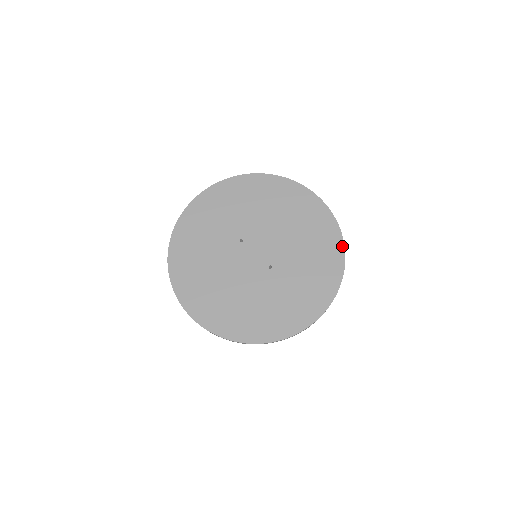
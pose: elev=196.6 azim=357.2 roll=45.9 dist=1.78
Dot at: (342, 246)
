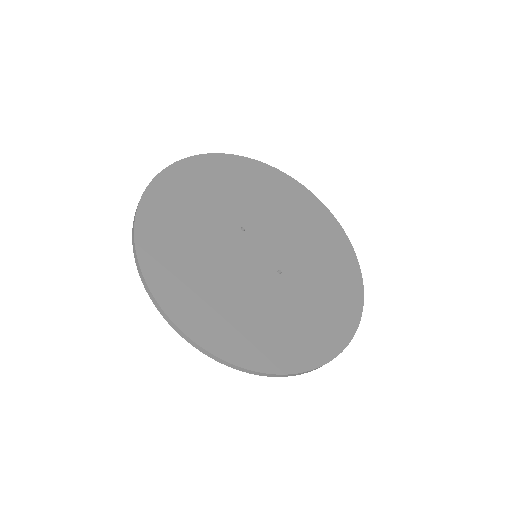
Dot at: (359, 271)
